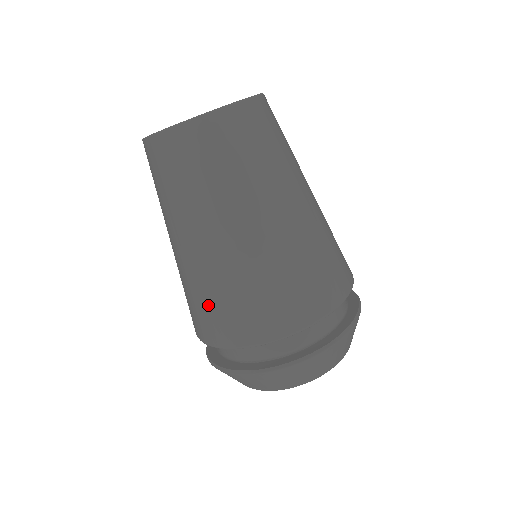
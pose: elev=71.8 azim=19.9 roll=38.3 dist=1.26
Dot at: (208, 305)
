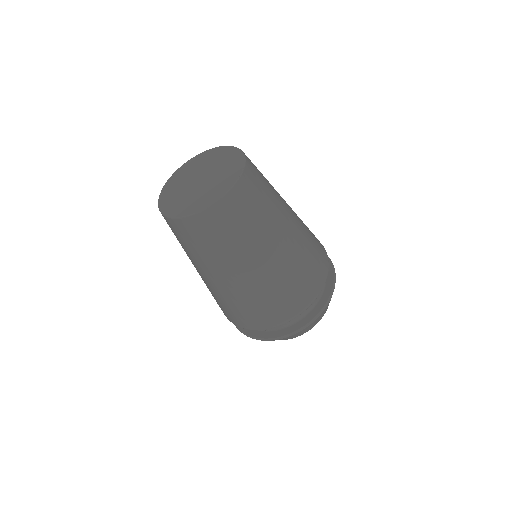
Dot at: (220, 304)
